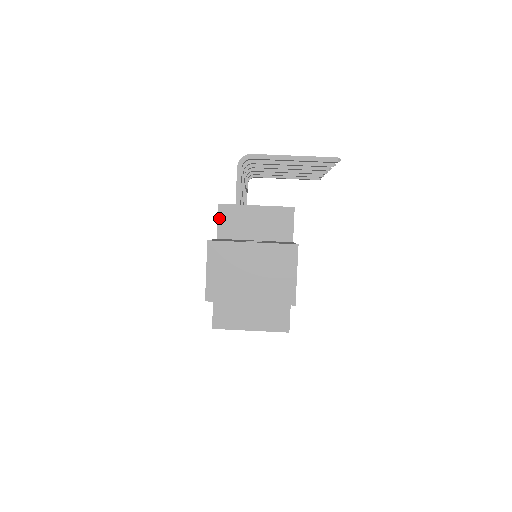
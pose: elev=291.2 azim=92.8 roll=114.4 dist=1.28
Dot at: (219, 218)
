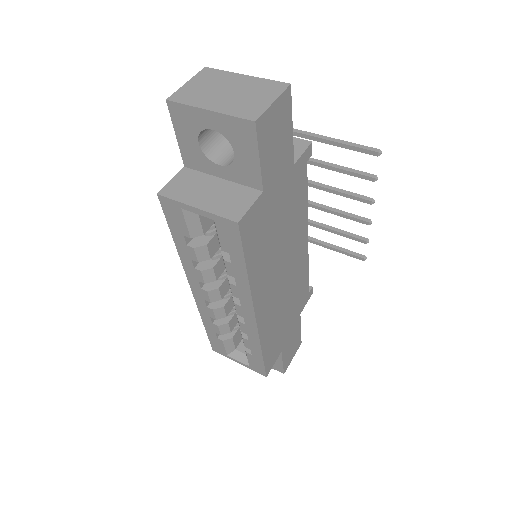
Dot at: occluded
